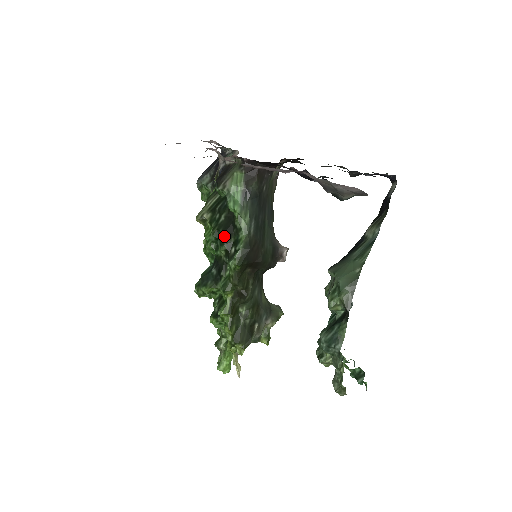
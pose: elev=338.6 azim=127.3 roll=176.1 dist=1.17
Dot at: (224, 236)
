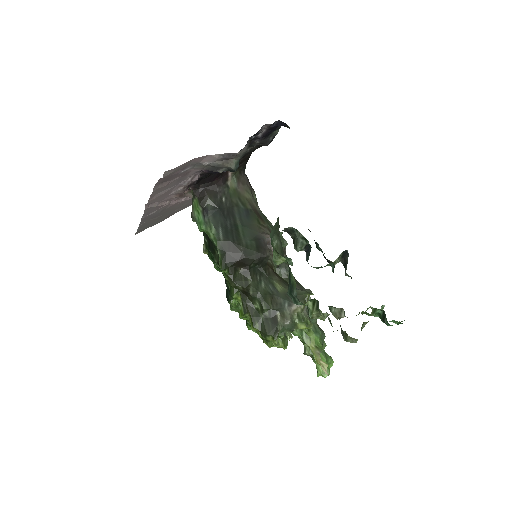
Dot at: (212, 253)
